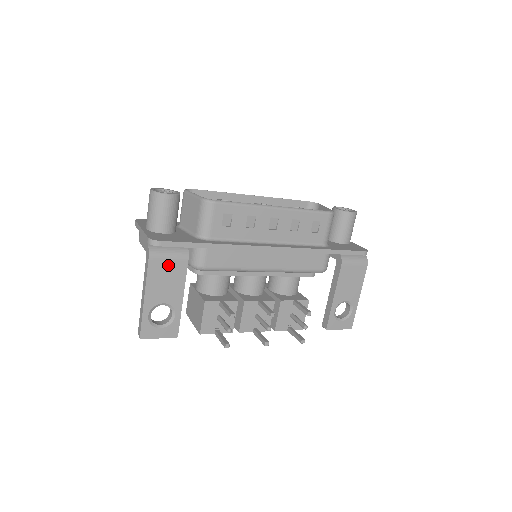
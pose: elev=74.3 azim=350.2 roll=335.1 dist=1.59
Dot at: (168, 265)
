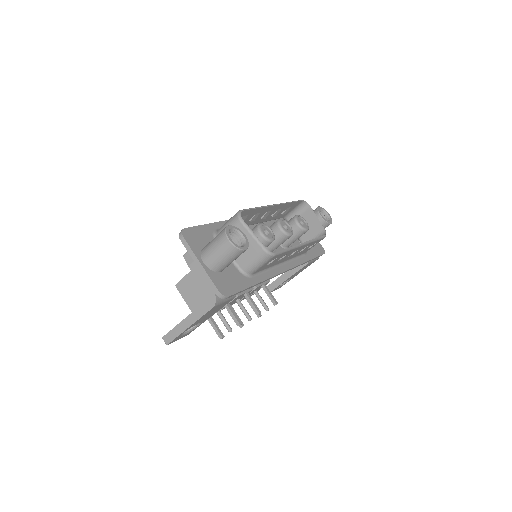
Dot at: (220, 305)
